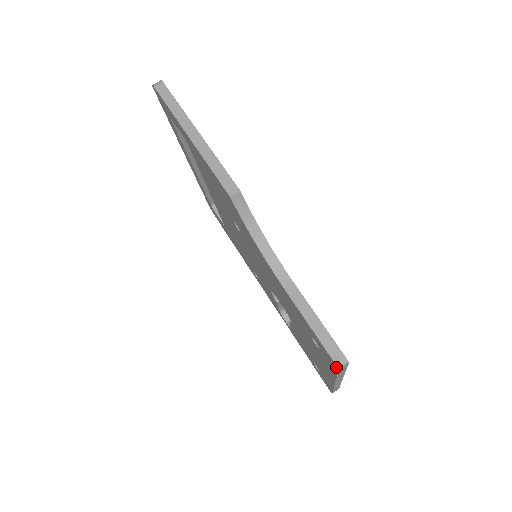
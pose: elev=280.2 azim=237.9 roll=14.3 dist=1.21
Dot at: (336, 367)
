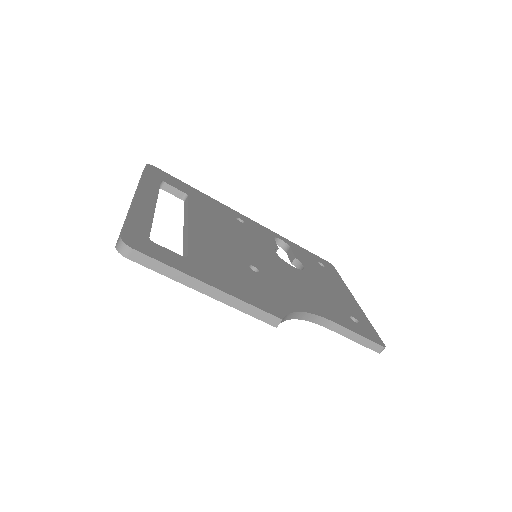
Dot at: occluded
